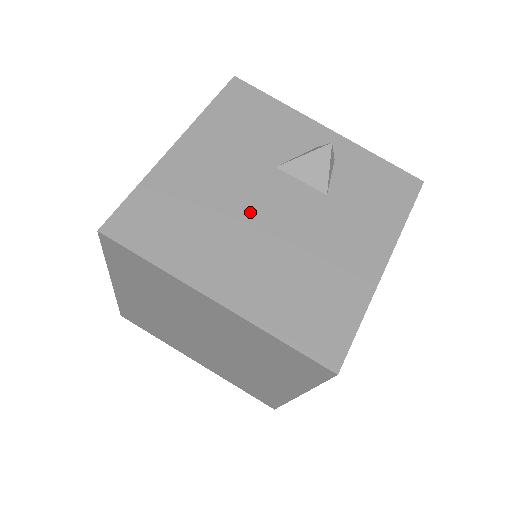
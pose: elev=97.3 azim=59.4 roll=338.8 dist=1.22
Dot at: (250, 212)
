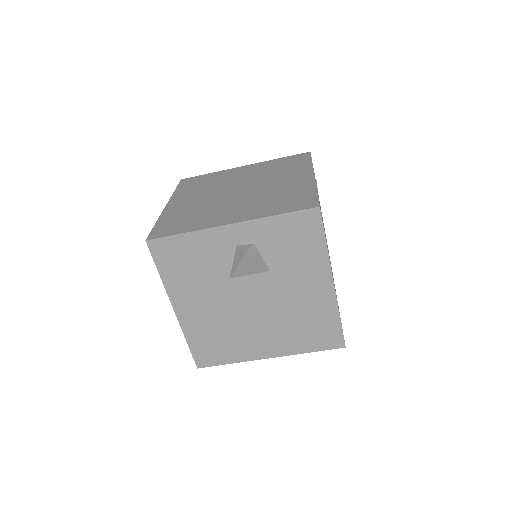
Dot at: (243, 313)
